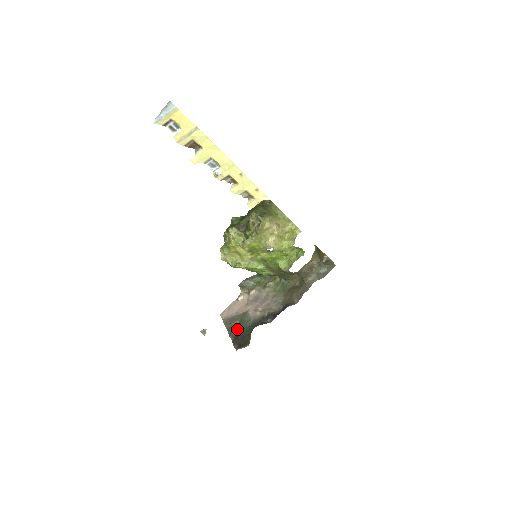
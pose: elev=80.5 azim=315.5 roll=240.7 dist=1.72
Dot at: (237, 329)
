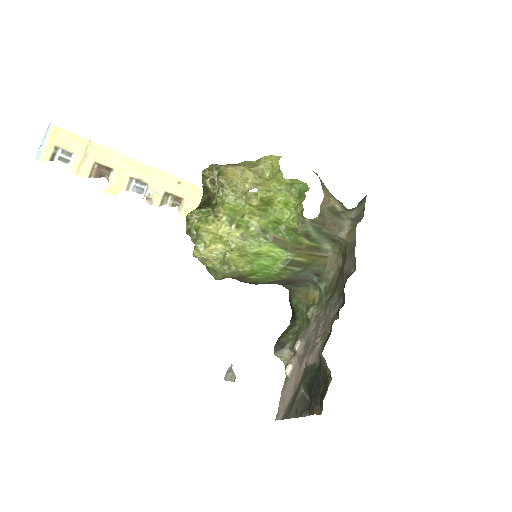
Dot at: (306, 396)
